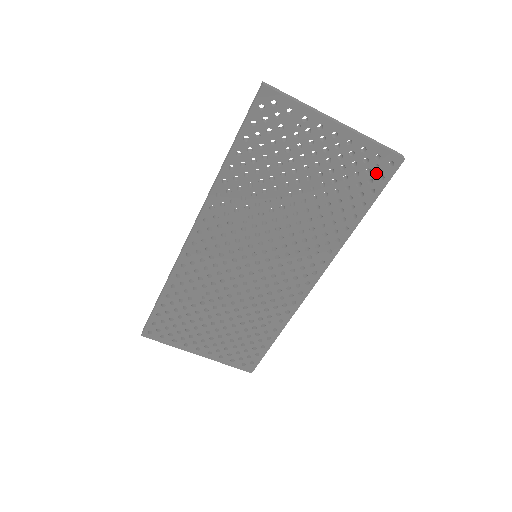
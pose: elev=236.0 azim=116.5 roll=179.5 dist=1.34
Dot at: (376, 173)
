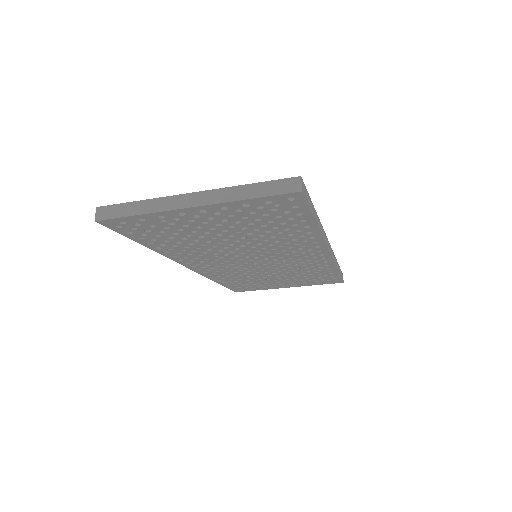
Dot at: (285, 207)
